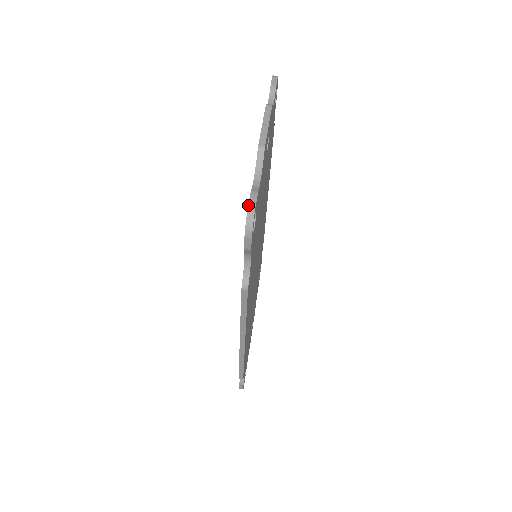
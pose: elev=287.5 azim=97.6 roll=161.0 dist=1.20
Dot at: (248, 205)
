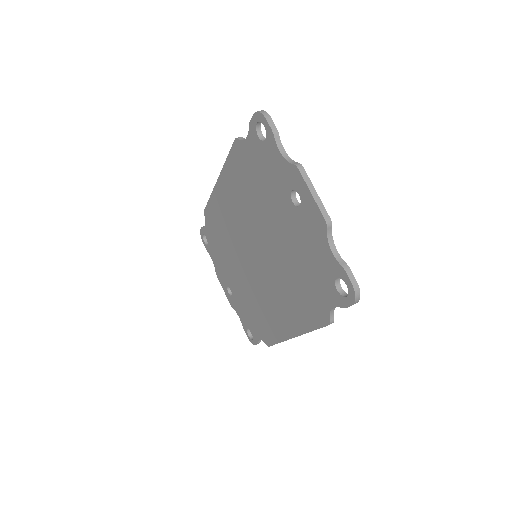
Dot at: (352, 283)
